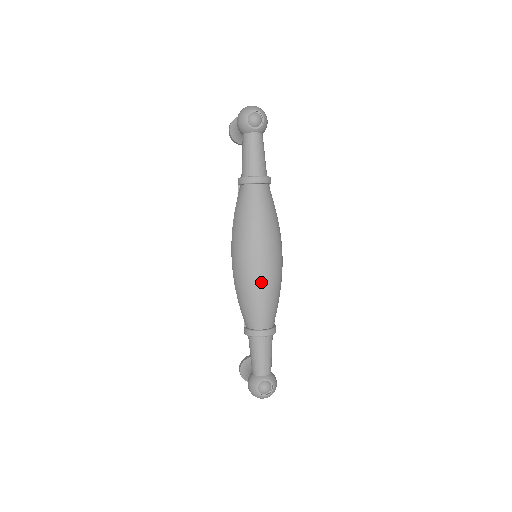
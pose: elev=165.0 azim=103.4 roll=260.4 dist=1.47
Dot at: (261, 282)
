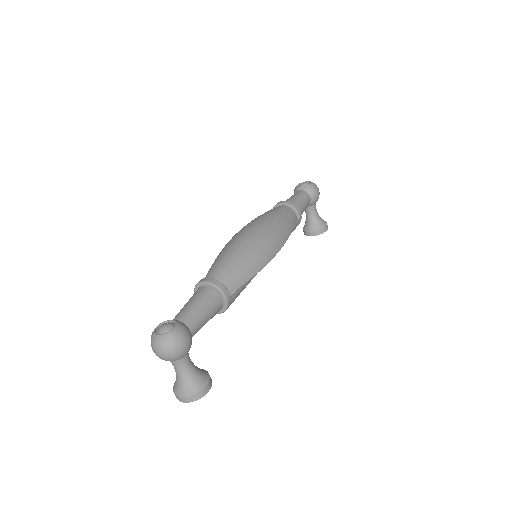
Dot at: (233, 242)
